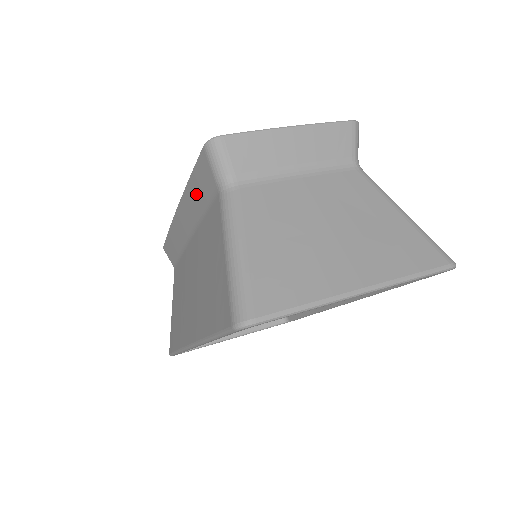
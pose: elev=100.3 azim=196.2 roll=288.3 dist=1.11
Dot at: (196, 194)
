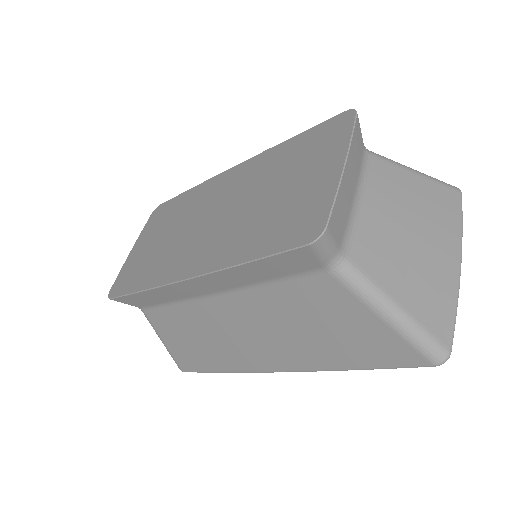
Dot at: (260, 271)
